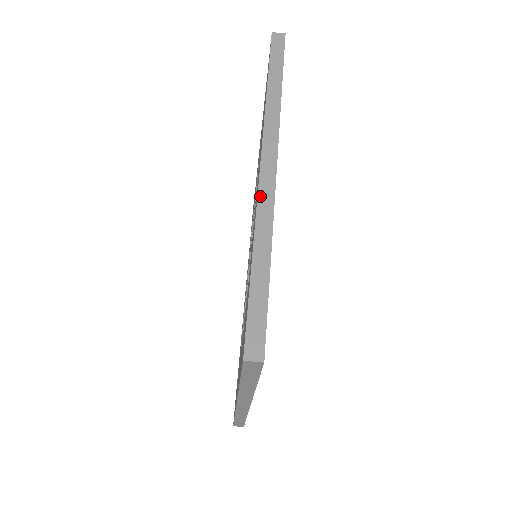
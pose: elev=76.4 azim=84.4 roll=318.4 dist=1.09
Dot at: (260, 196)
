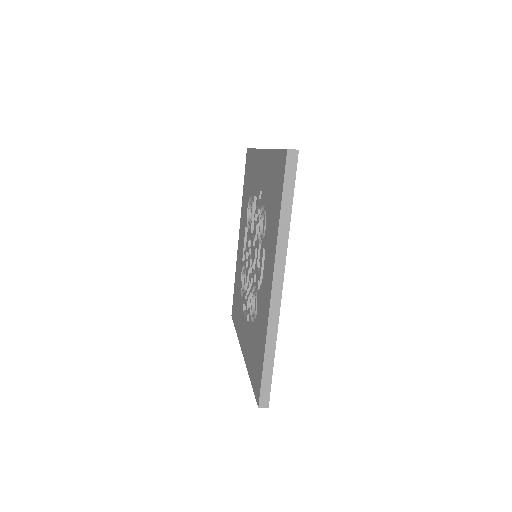
Dot at: (270, 314)
